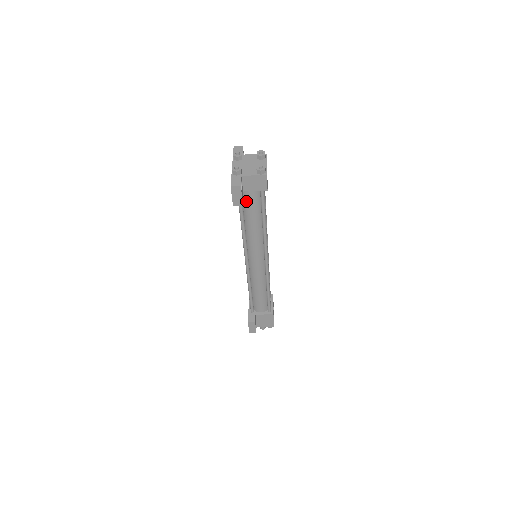
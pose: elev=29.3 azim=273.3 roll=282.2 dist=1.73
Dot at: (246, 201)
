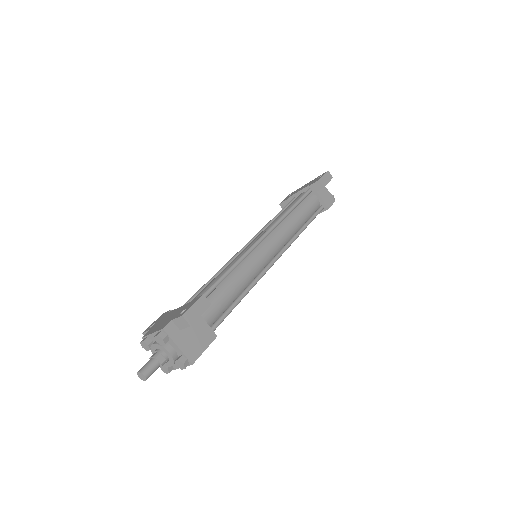
Dot at: (307, 201)
